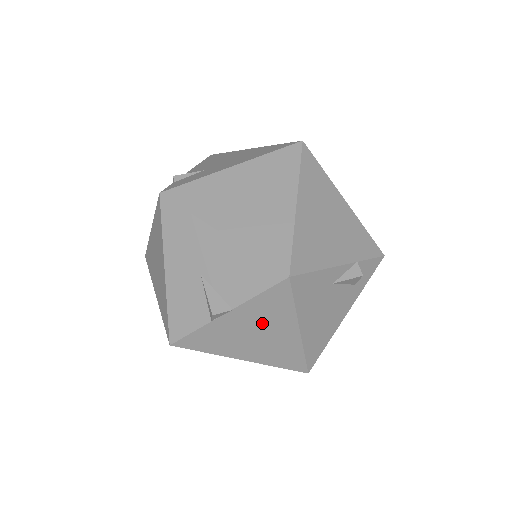
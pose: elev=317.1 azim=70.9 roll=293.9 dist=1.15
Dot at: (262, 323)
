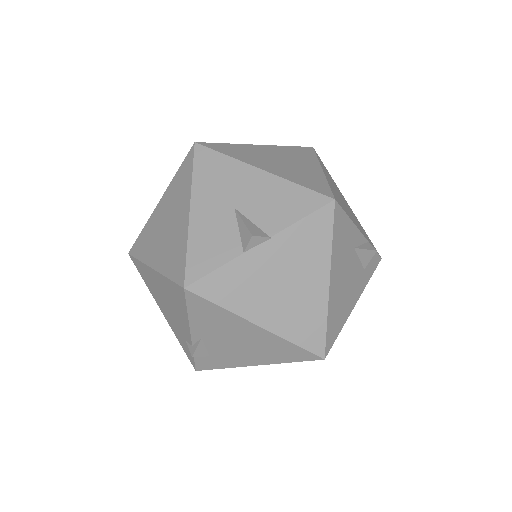
Dot at: (295, 264)
